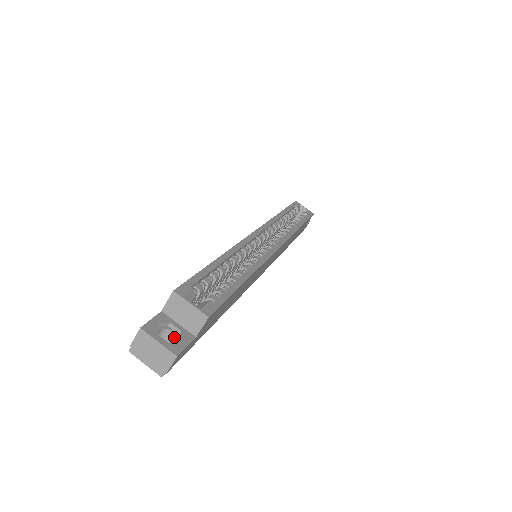
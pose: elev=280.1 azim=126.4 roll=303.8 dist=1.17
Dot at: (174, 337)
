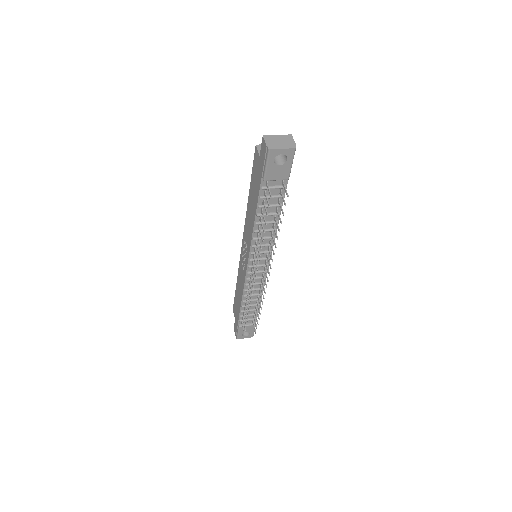
Dot at: occluded
